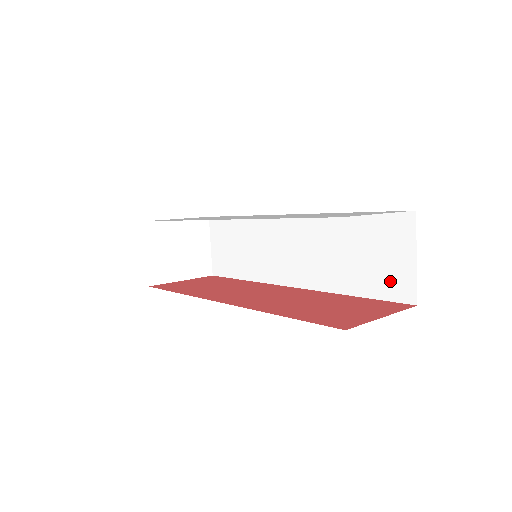
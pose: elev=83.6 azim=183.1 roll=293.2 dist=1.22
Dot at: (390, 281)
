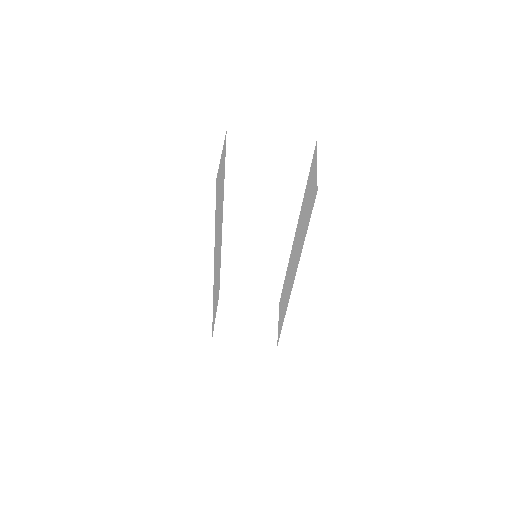
Dot at: (312, 198)
